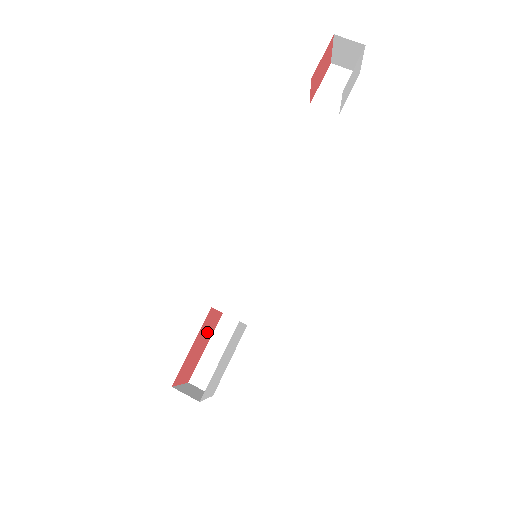
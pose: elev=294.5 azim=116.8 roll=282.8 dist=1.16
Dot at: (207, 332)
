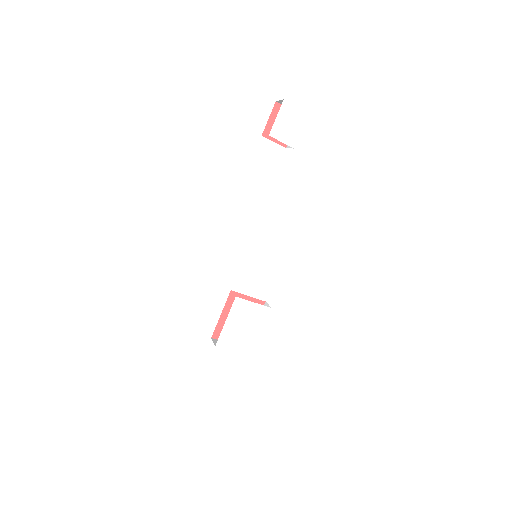
Dot at: occluded
